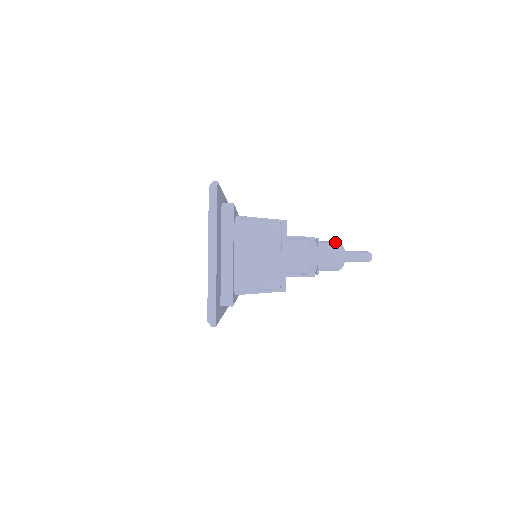
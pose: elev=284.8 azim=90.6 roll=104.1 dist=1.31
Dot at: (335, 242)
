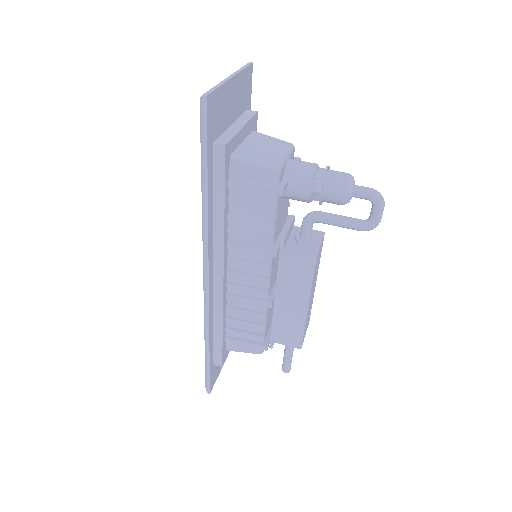
Dot at: occluded
